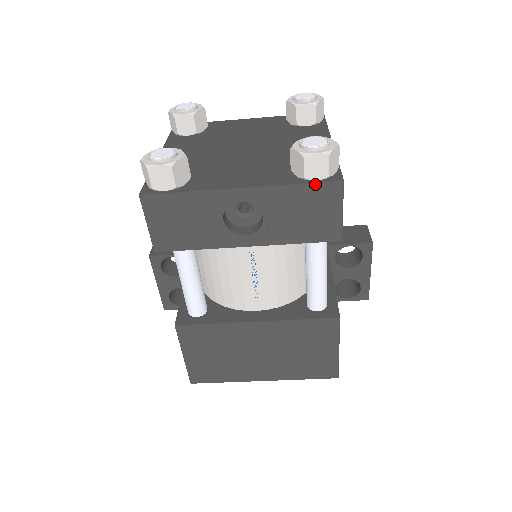
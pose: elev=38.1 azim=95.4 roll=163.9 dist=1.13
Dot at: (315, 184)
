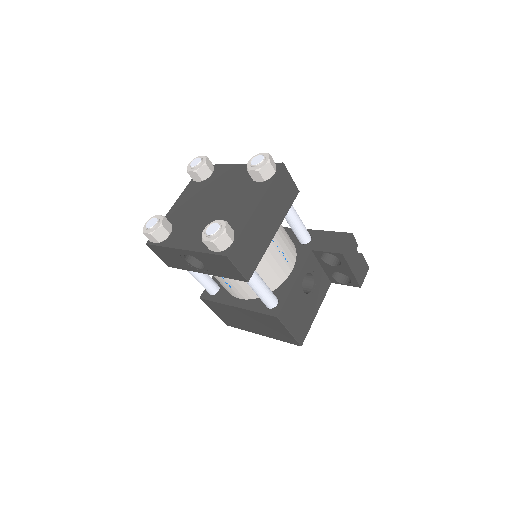
Dot at: (214, 255)
